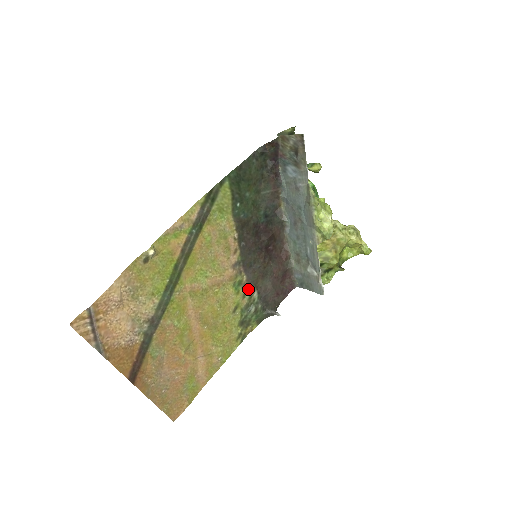
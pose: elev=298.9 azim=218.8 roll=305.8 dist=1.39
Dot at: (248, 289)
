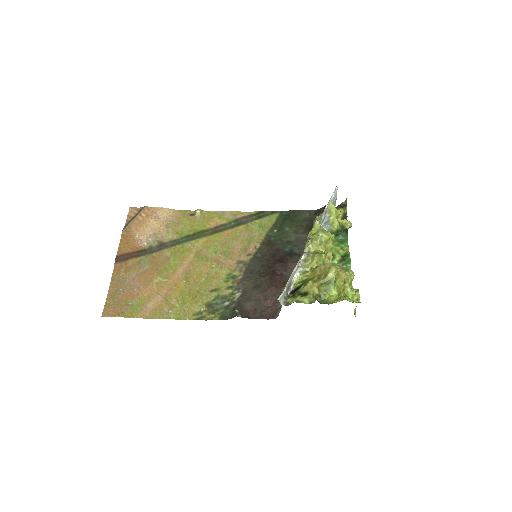
Dot at: (236, 286)
